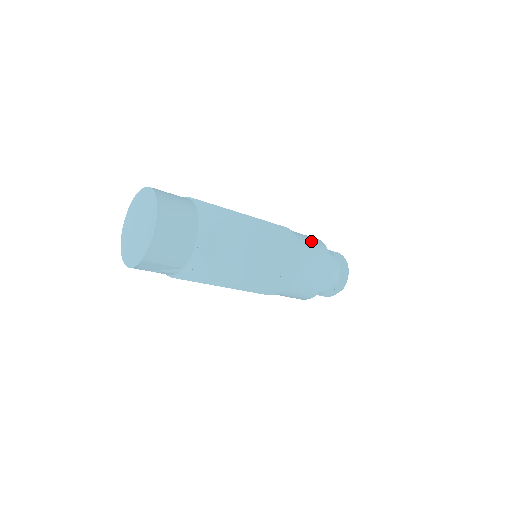
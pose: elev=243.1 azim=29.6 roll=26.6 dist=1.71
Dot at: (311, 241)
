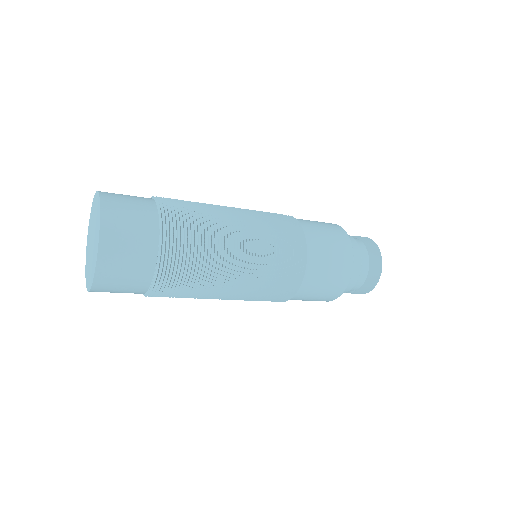
Dot at: (331, 259)
